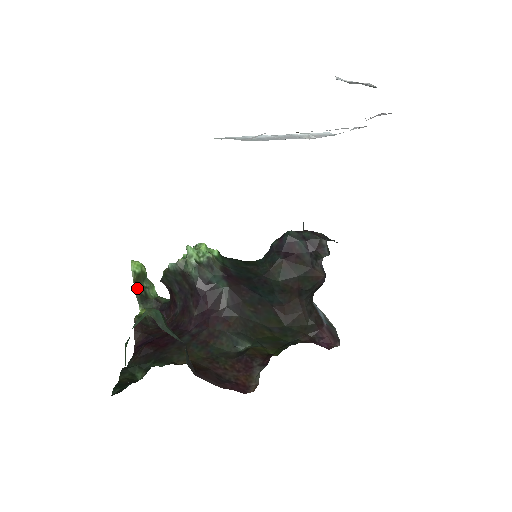
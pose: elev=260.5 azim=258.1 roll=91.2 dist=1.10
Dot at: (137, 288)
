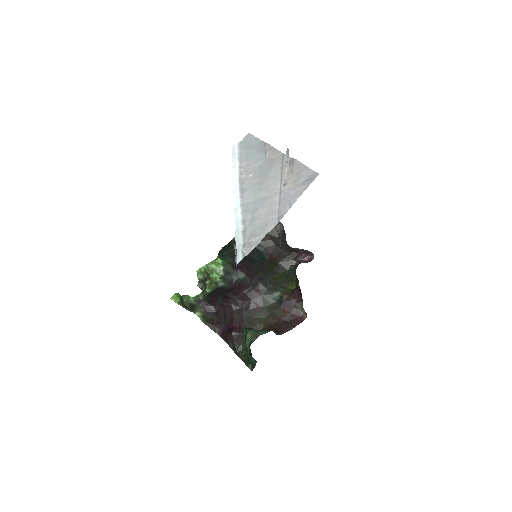
Dot at: (186, 307)
